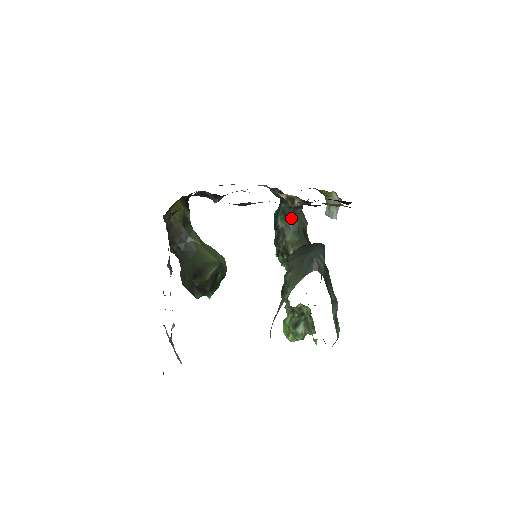
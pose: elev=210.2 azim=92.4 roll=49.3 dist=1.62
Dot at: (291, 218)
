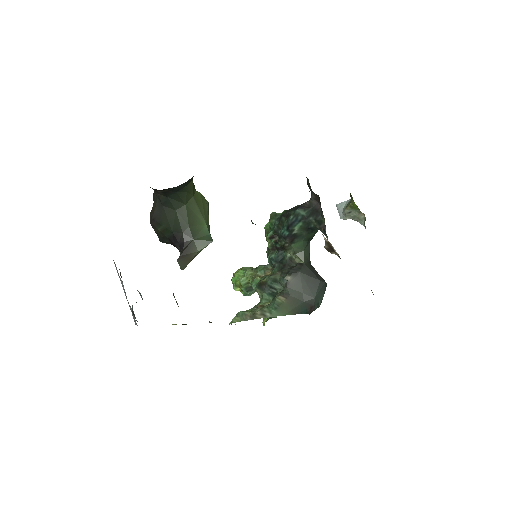
Dot at: (311, 231)
